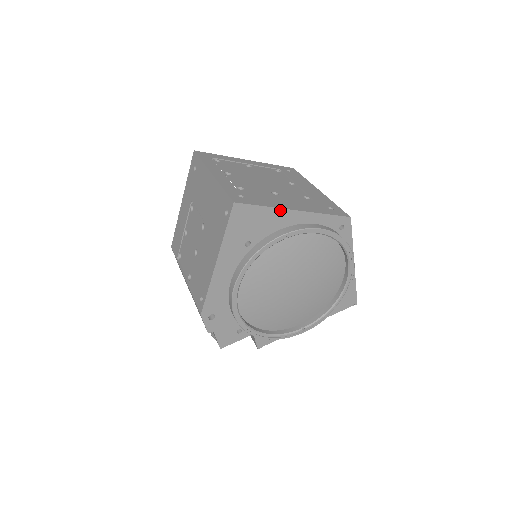
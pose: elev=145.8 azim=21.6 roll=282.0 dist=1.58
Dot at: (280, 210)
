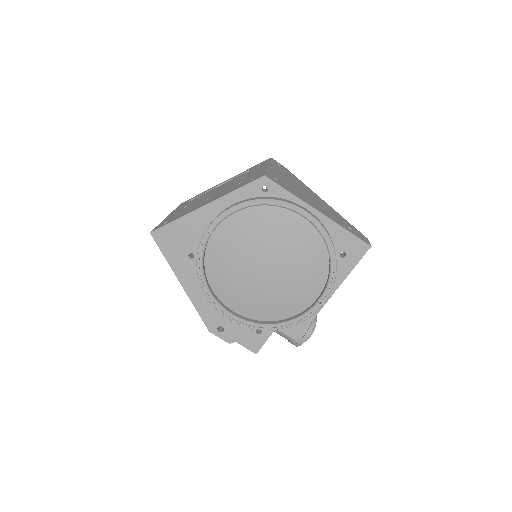
Dot at: (191, 214)
